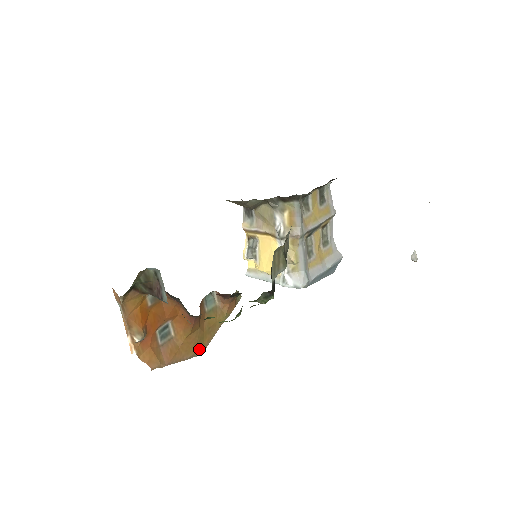
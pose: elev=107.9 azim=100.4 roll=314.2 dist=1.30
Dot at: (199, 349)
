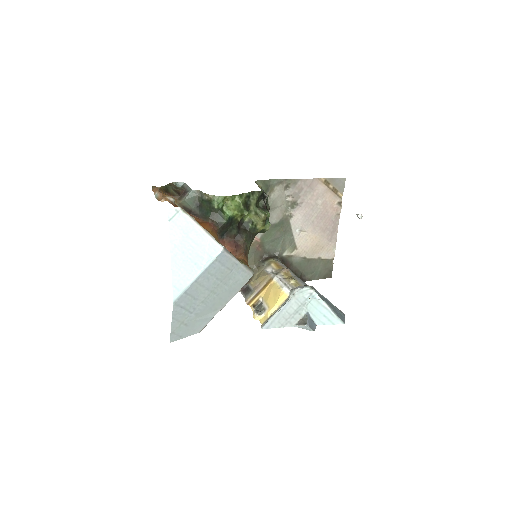
Dot at: (221, 244)
